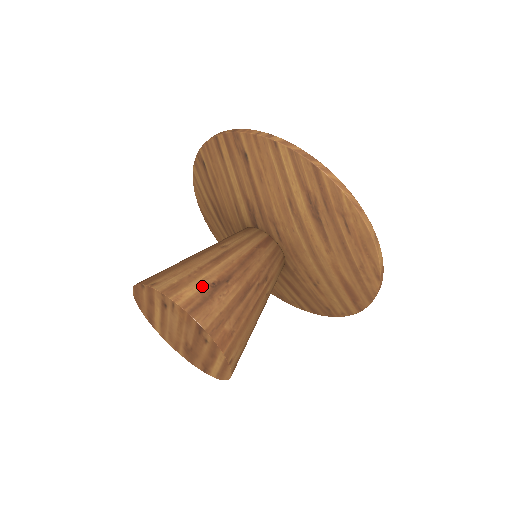
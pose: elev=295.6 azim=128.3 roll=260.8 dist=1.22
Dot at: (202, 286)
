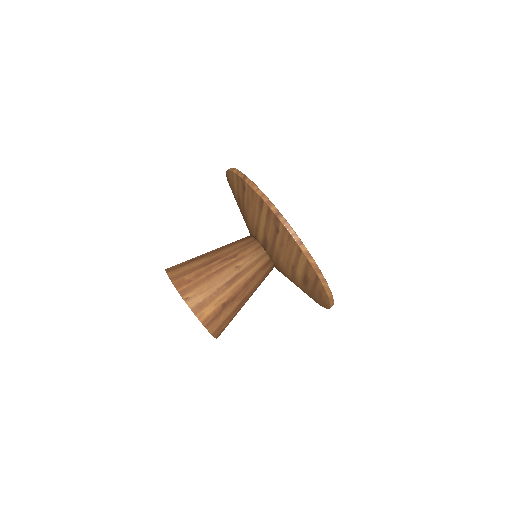
Dot at: (217, 306)
